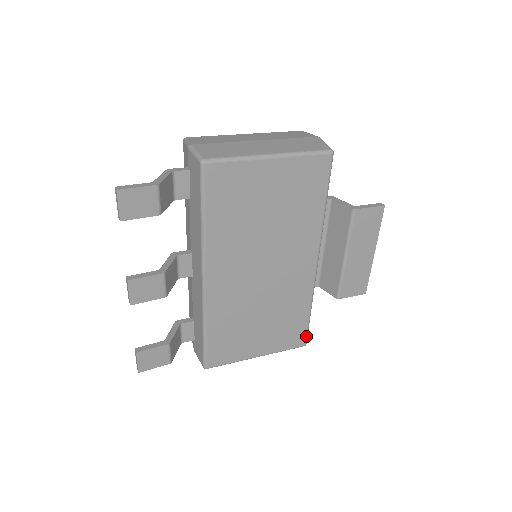
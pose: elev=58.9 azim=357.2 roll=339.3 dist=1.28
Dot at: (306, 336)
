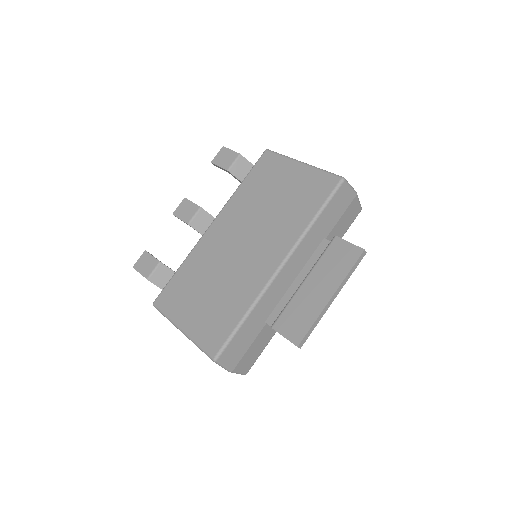
Dot at: (222, 347)
